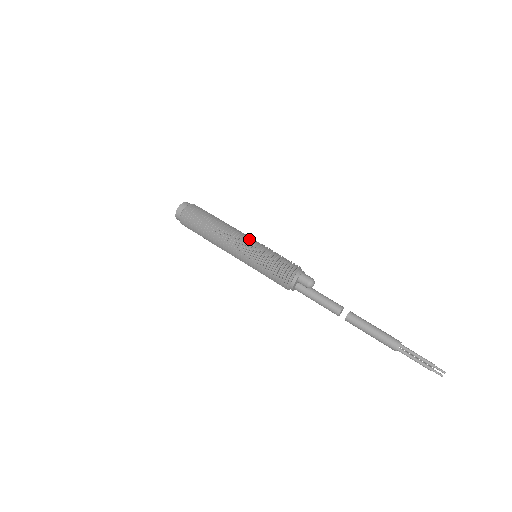
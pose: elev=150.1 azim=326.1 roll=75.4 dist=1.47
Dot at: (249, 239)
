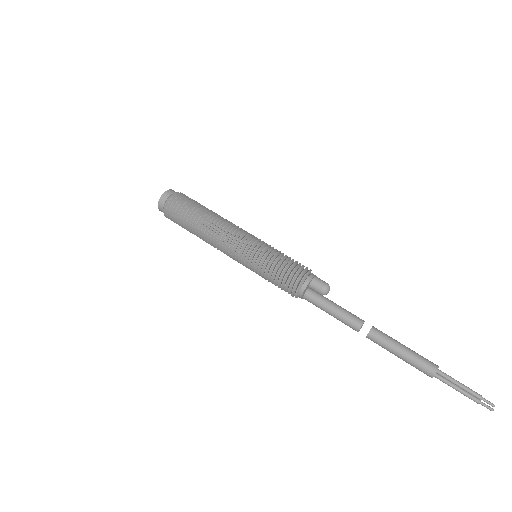
Dot at: (250, 235)
